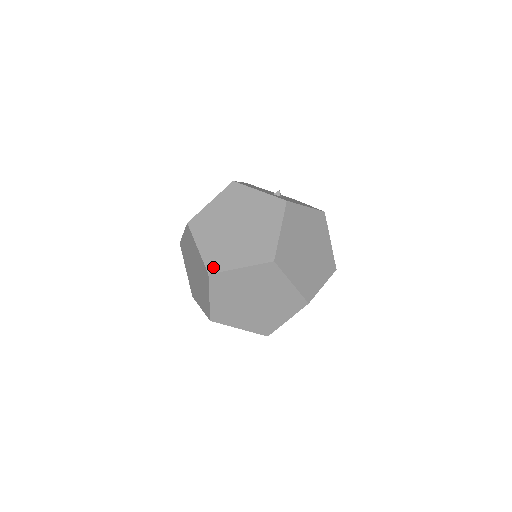
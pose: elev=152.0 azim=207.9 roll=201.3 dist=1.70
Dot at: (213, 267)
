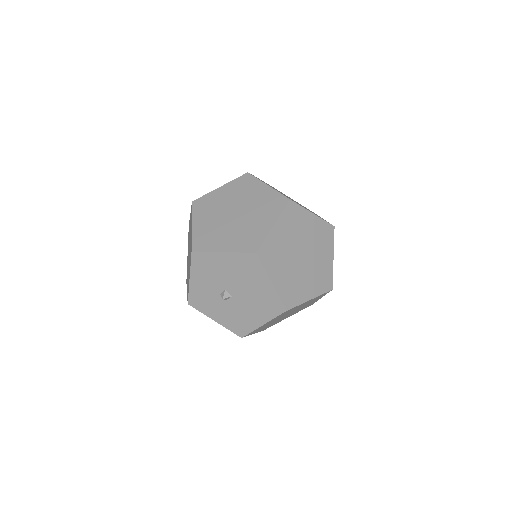
Dot at: occluded
